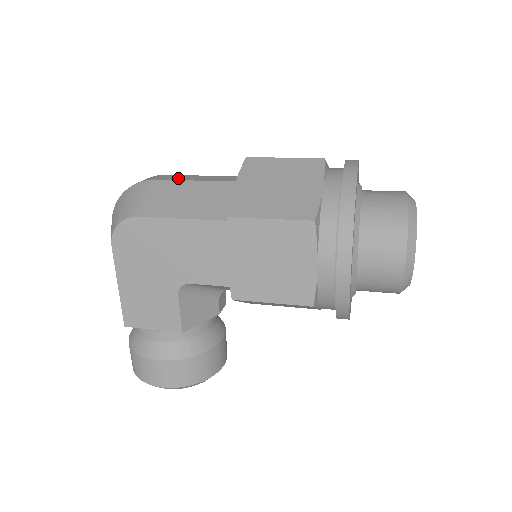
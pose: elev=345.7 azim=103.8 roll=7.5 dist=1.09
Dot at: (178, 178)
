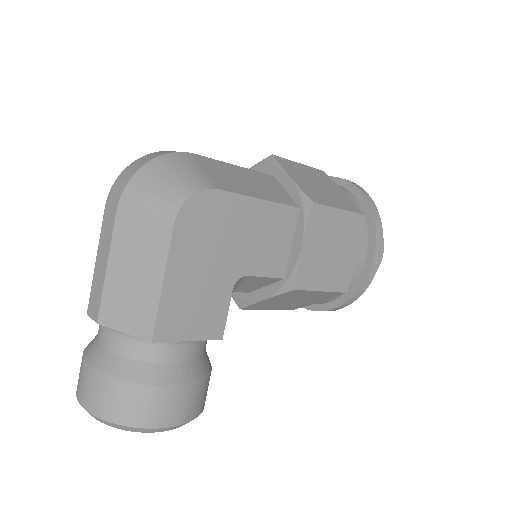
Dot at: occluded
